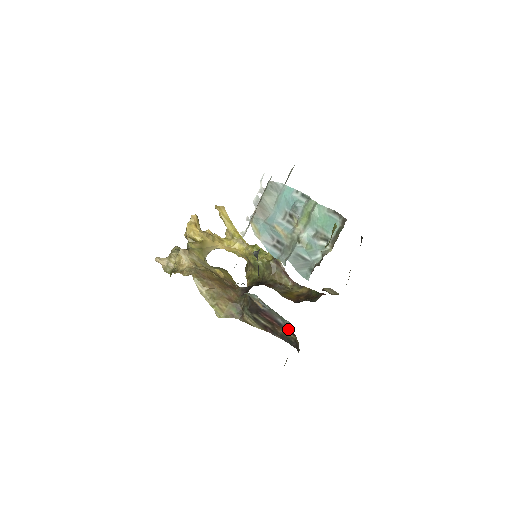
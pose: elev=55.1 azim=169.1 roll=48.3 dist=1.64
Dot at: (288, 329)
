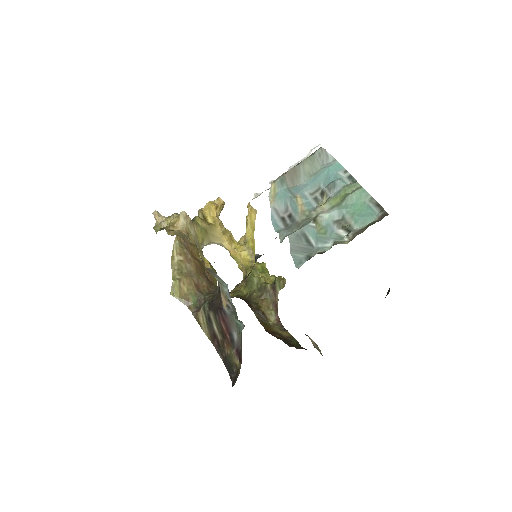
Dot at: (238, 351)
